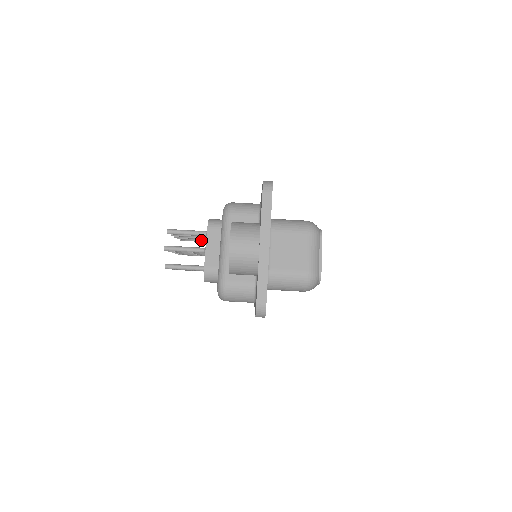
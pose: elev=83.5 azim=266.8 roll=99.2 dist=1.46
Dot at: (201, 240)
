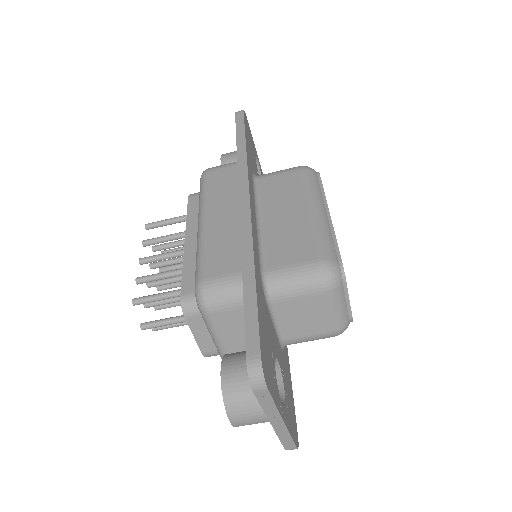
Dot at: (175, 239)
